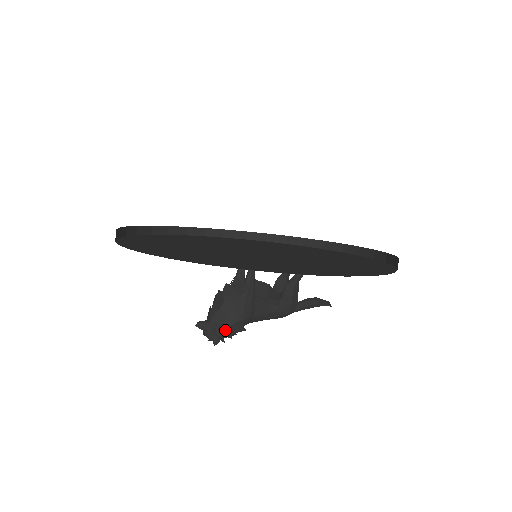
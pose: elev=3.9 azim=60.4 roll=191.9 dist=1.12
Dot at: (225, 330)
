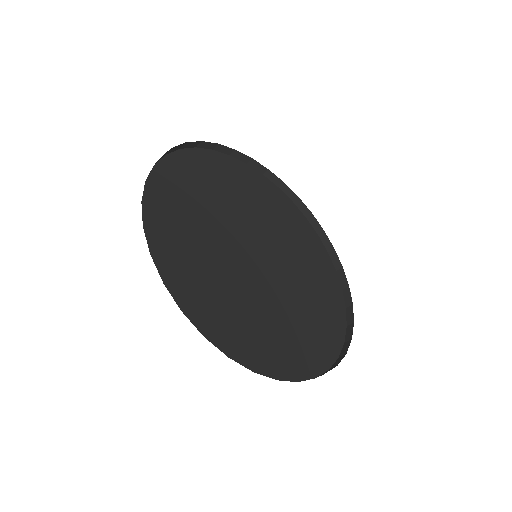
Dot at: occluded
